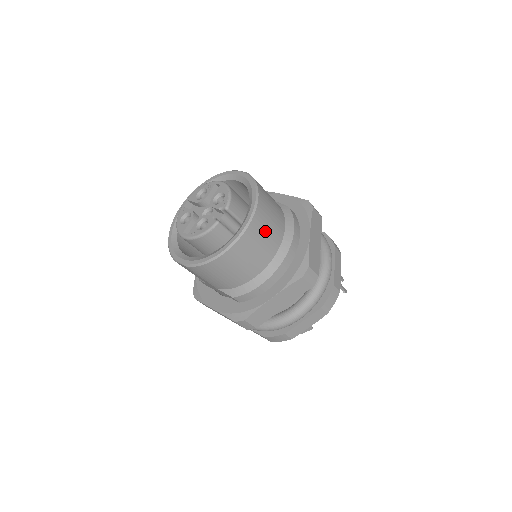
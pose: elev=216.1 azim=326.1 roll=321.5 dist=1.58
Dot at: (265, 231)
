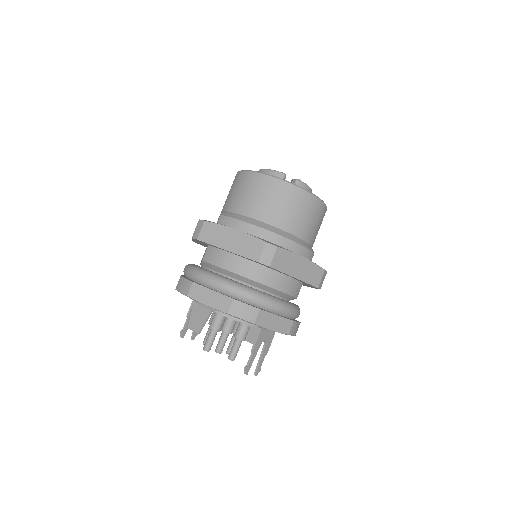
Dot at: (293, 207)
